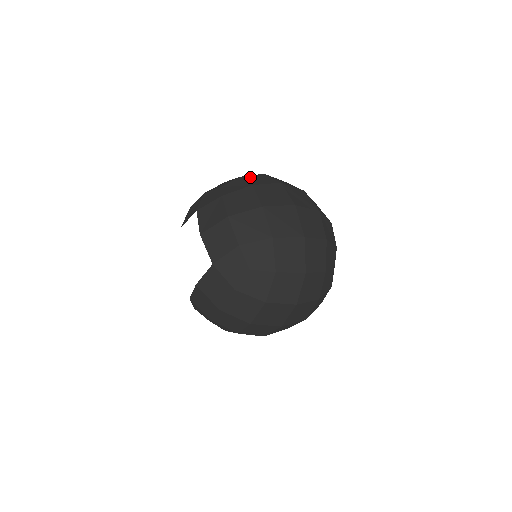
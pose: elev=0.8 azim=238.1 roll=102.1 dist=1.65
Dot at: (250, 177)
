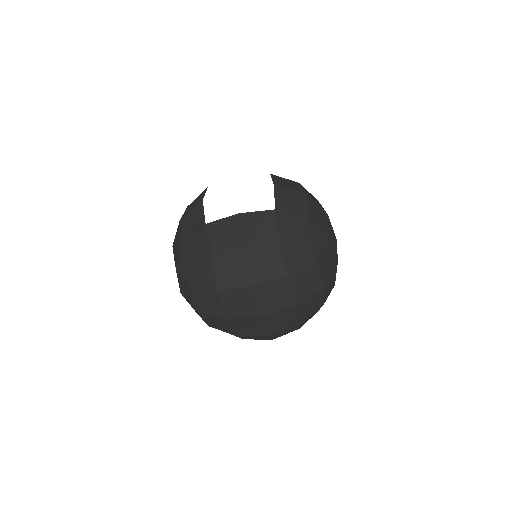
Dot at: occluded
